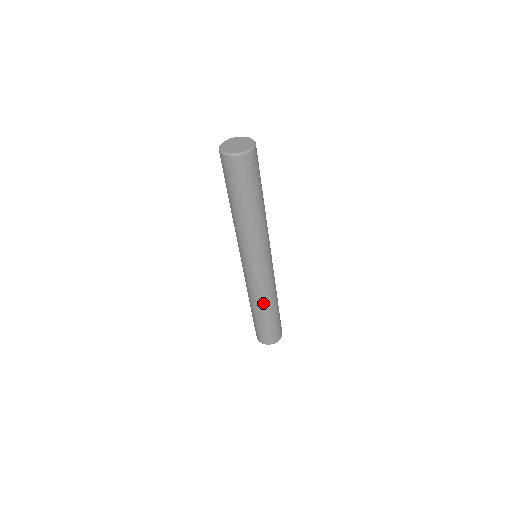
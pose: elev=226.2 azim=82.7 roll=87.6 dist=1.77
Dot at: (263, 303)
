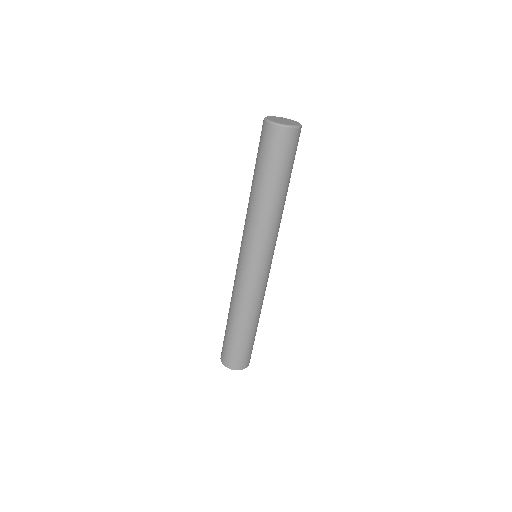
Dot at: (250, 313)
